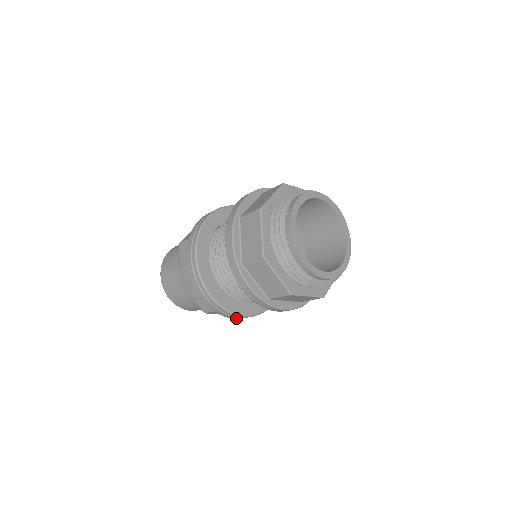
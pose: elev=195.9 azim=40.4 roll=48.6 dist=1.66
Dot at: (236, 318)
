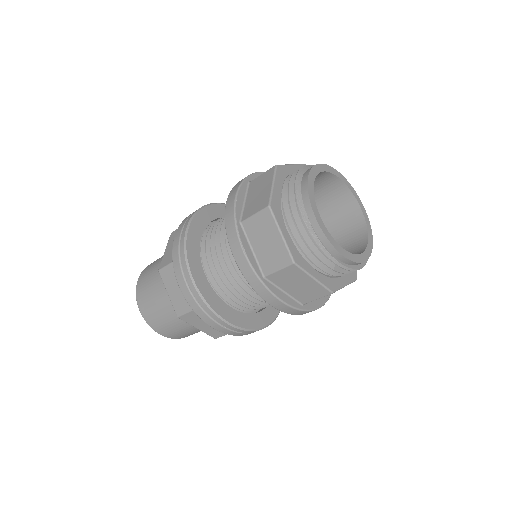
Dot at: (181, 283)
